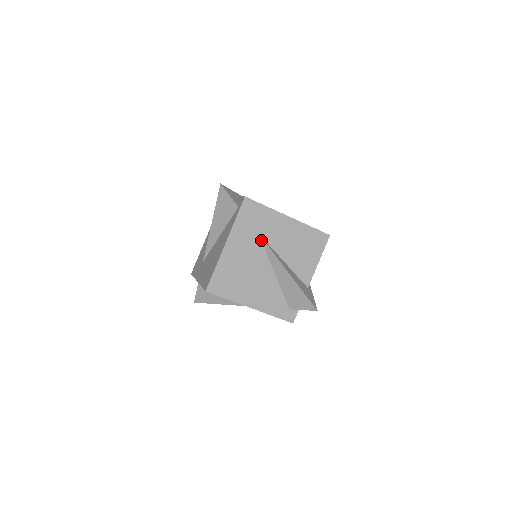
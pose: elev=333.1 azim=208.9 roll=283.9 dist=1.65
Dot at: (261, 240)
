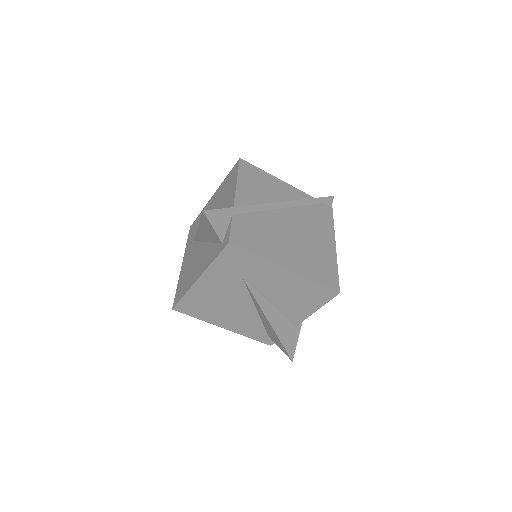
Dot at: (245, 283)
